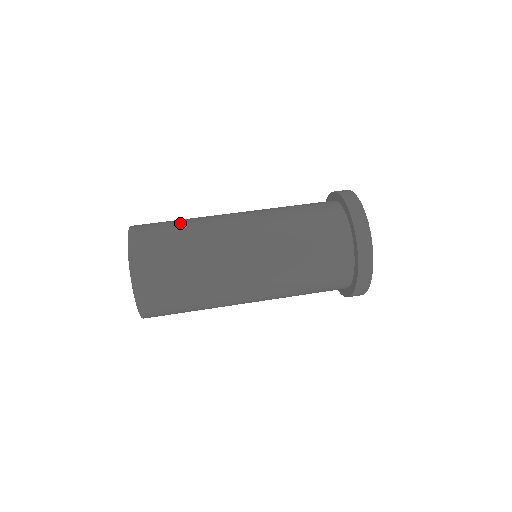
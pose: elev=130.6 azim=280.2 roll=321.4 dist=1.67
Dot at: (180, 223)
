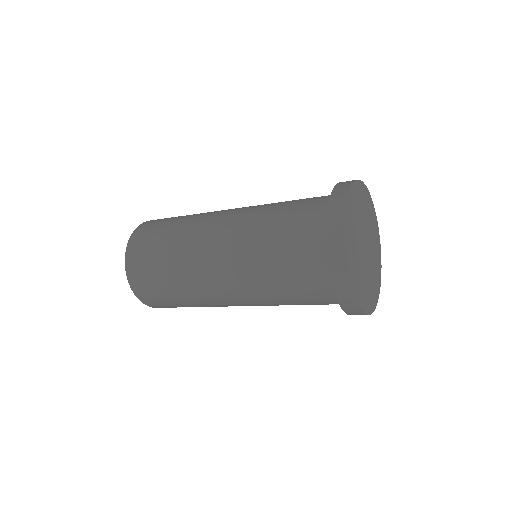
Dot at: occluded
